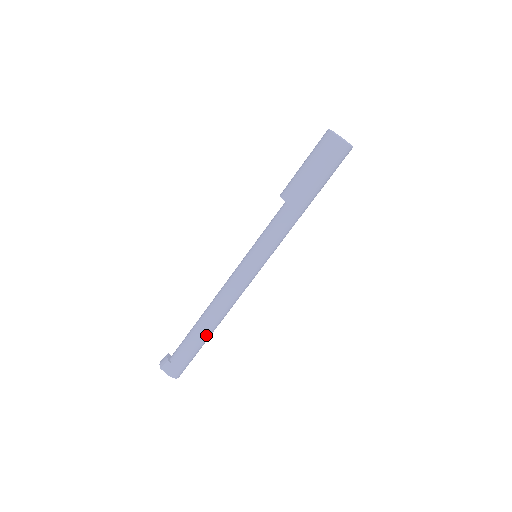
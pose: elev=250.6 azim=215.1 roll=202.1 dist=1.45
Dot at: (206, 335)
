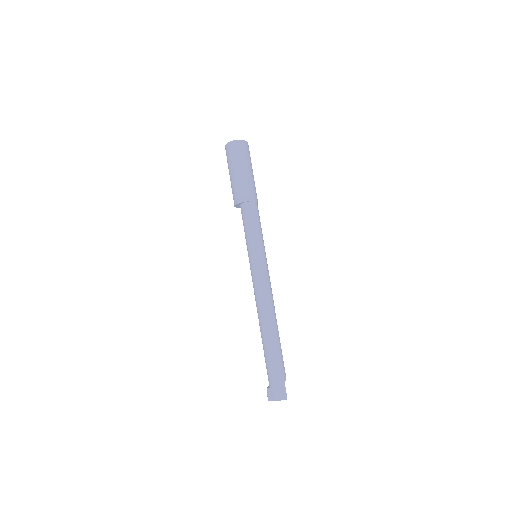
Dot at: (272, 341)
